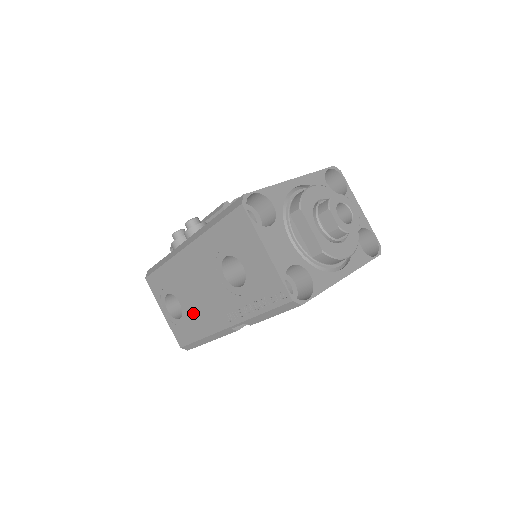
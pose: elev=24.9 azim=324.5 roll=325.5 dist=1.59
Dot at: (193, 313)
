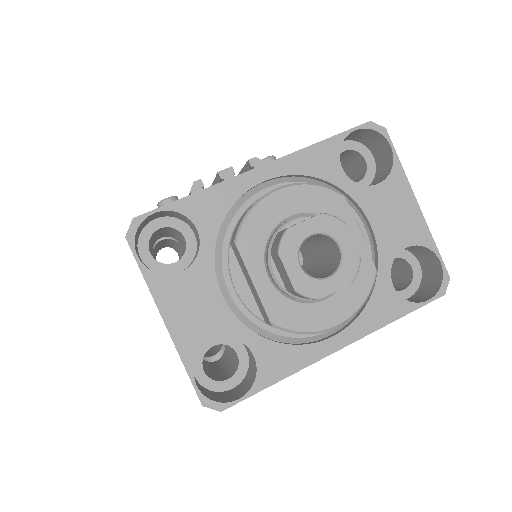
Dot at: occluded
